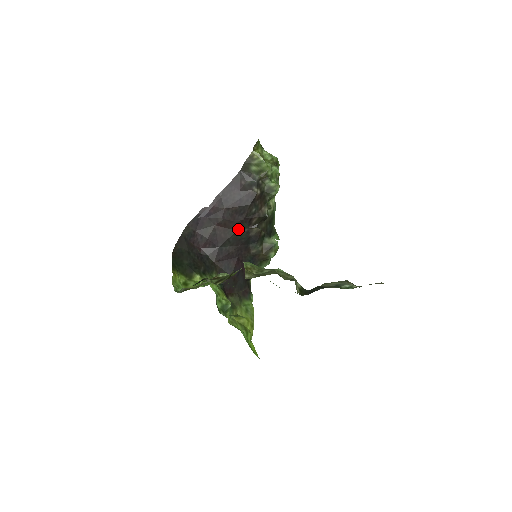
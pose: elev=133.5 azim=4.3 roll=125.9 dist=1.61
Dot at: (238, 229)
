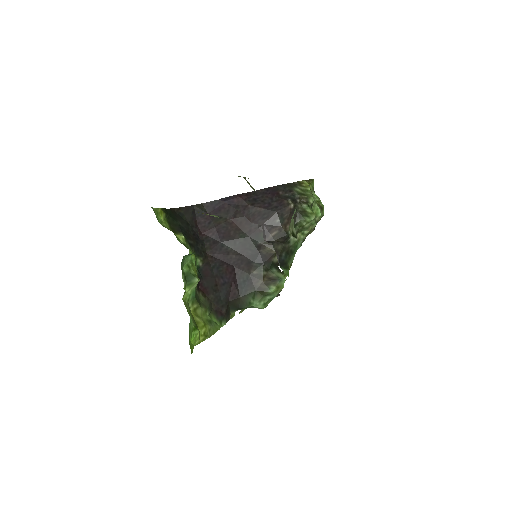
Dot at: (251, 236)
